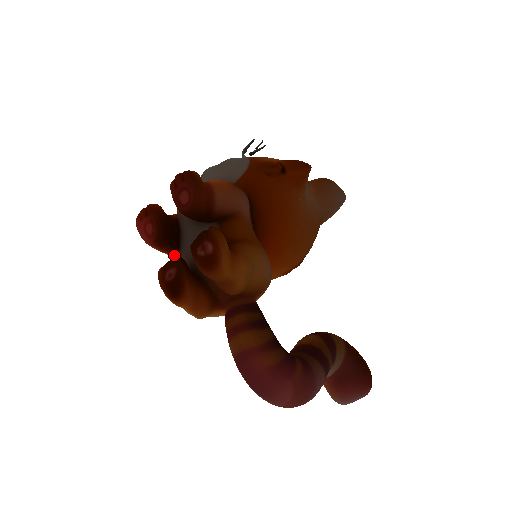
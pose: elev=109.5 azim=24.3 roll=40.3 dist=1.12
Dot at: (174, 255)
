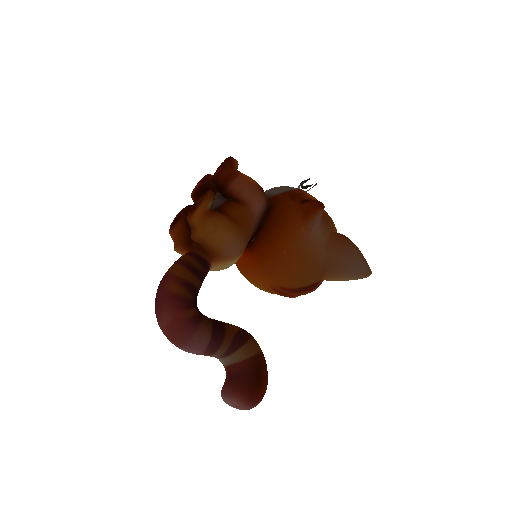
Dot at: occluded
